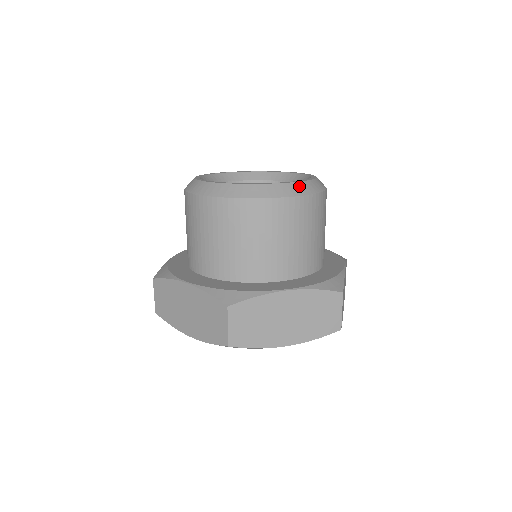
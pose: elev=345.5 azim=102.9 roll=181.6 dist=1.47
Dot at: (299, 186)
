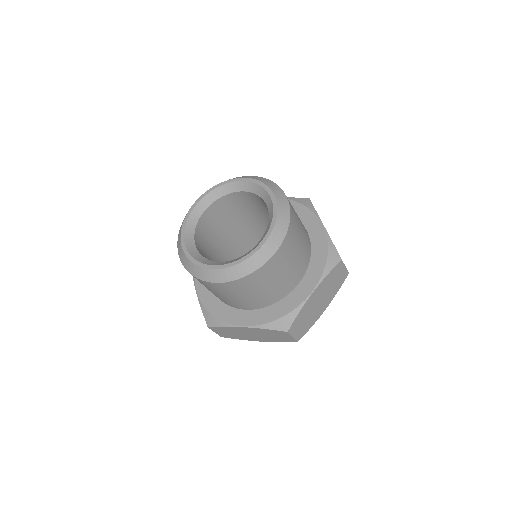
Dot at: (235, 270)
